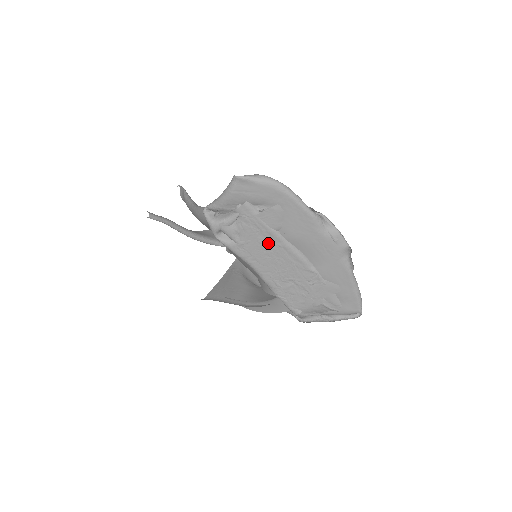
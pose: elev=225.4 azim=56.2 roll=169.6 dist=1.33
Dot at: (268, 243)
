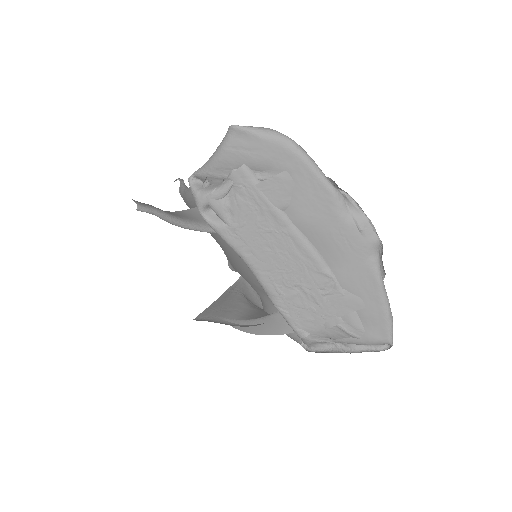
Dot at: (269, 228)
